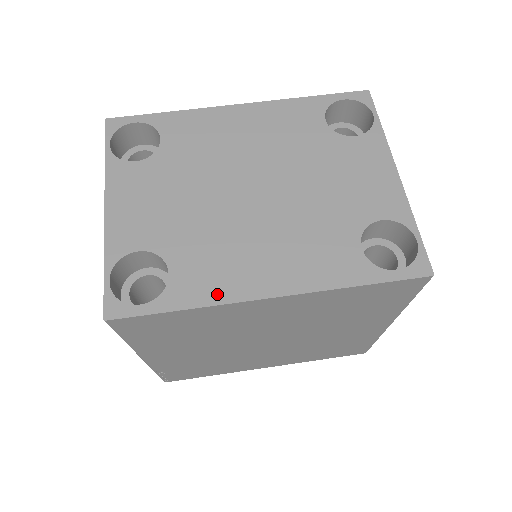
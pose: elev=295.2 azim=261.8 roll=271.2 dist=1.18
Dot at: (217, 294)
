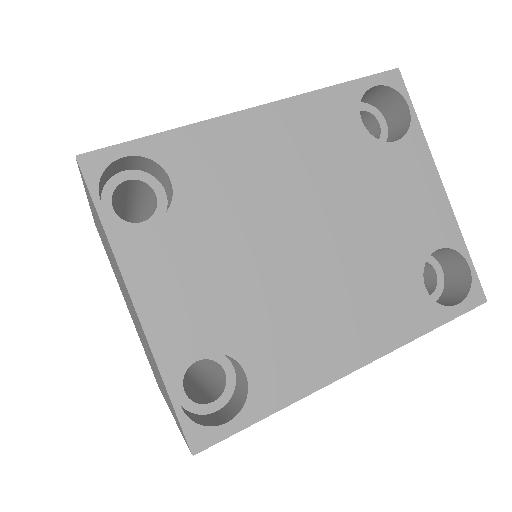
Dot at: (304, 383)
